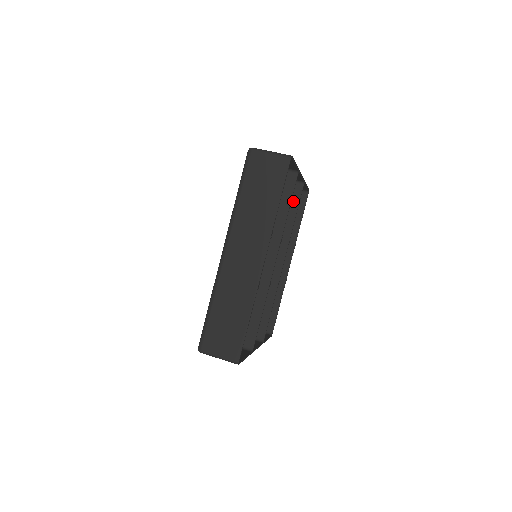
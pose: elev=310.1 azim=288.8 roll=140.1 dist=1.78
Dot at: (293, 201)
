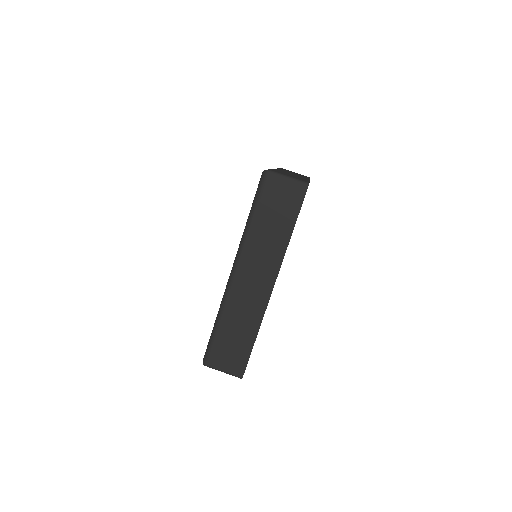
Dot at: occluded
